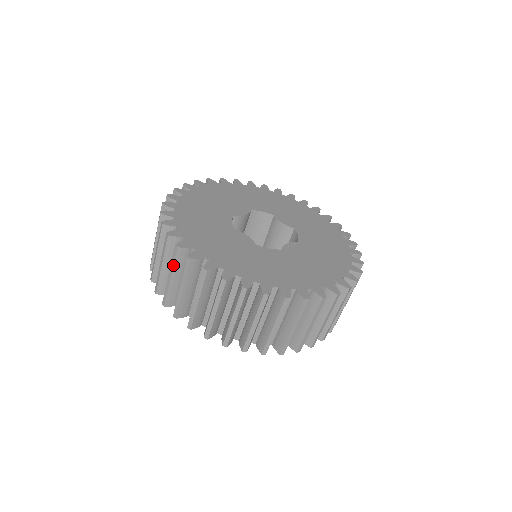
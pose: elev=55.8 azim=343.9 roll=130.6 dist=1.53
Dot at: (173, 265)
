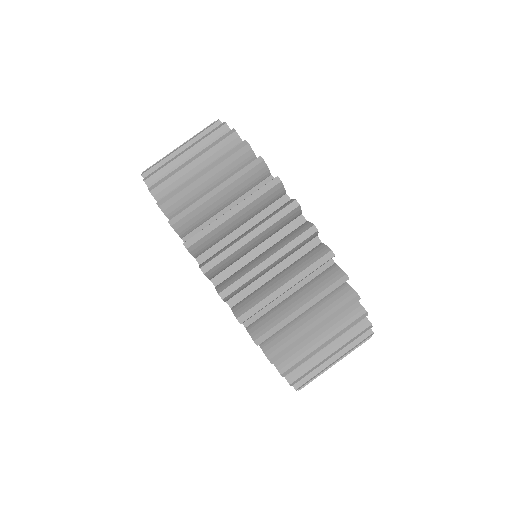
Dot at: (273, 224)
